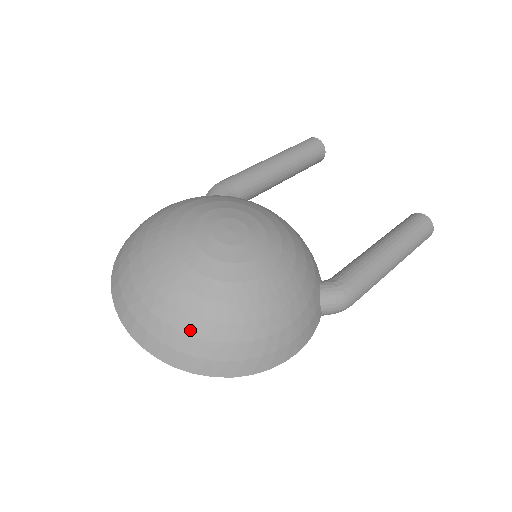
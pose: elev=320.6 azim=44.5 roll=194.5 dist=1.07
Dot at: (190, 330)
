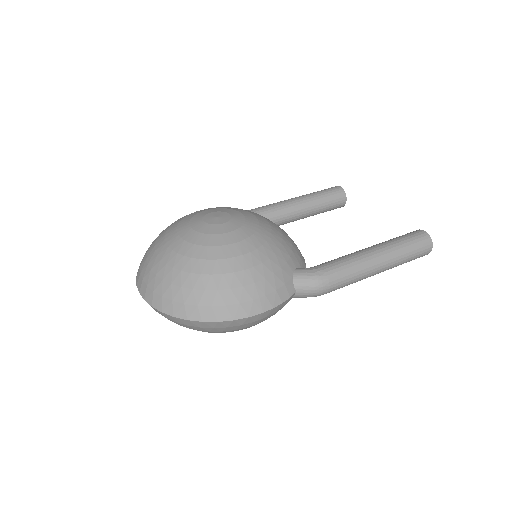
Dot at: (172, 280)
